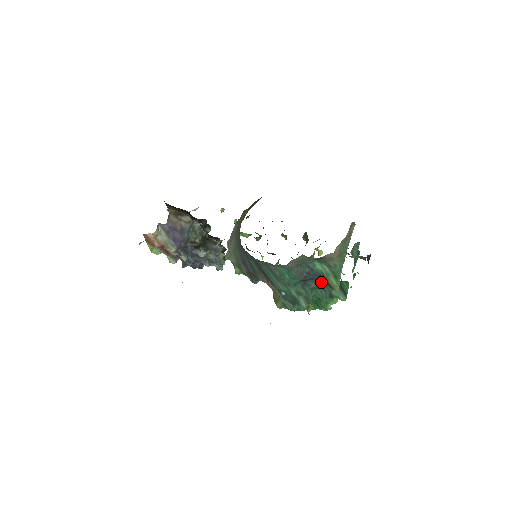
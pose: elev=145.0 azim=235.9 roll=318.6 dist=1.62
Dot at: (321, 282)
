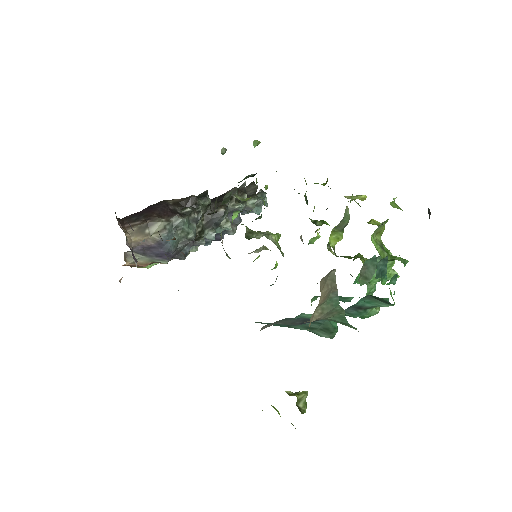
Dot at: occluded
